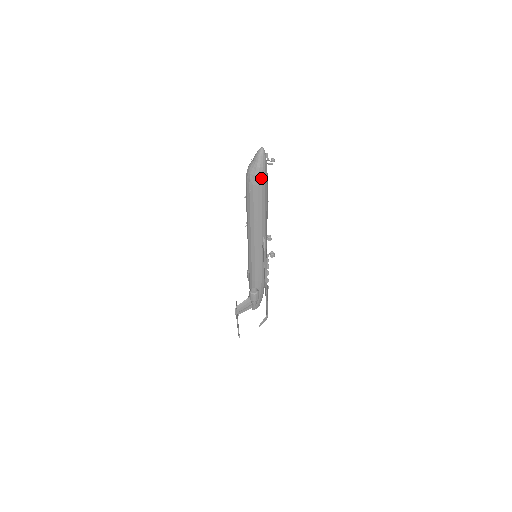
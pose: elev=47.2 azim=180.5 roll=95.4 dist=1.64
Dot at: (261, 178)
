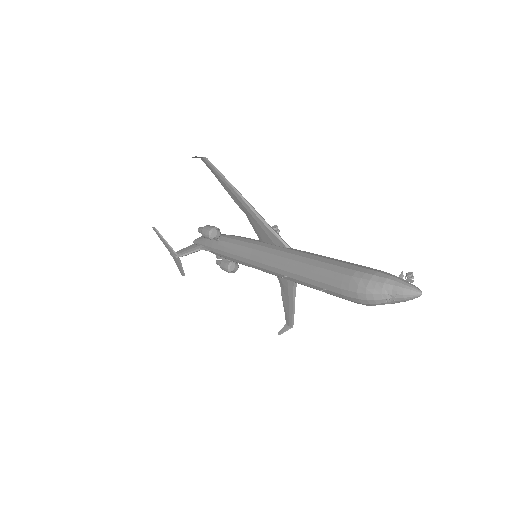
Dot at: occluded
